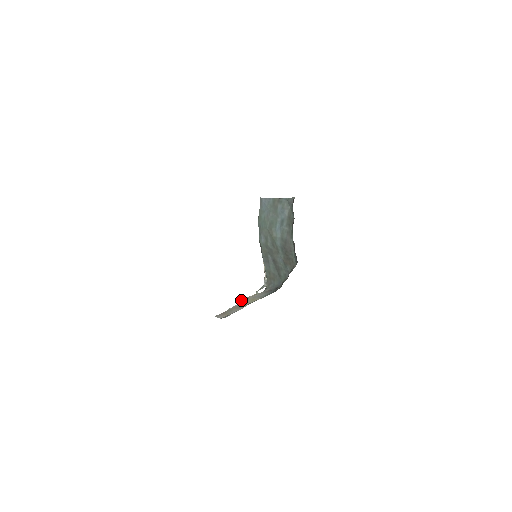
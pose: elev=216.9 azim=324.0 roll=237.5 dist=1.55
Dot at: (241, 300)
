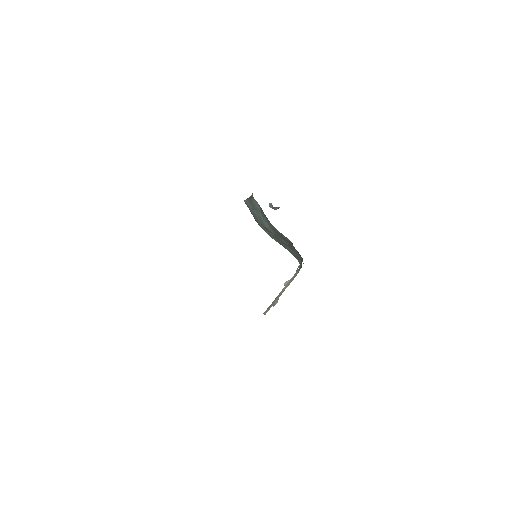
Dot at: occluded
